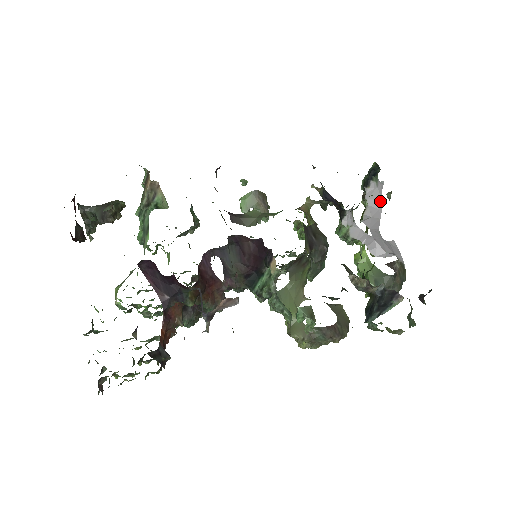
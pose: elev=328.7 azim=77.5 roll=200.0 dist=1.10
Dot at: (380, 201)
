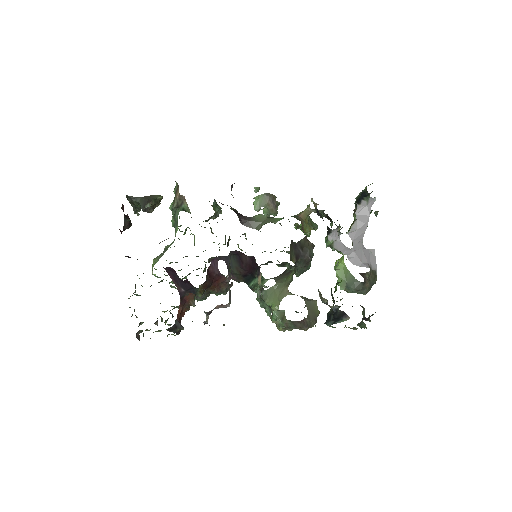
Dot at: (367, 217)
